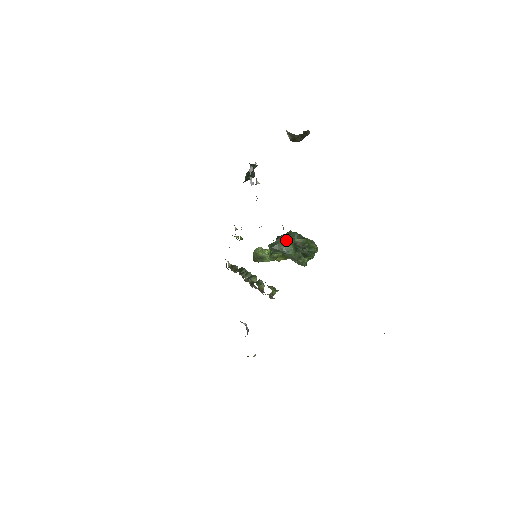
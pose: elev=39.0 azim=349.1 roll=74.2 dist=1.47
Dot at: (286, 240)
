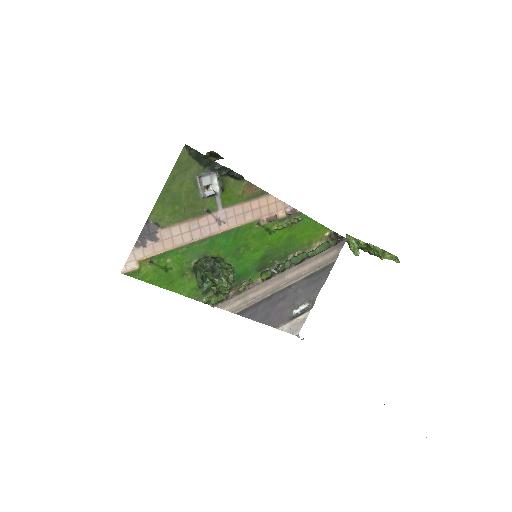
Dot at: (197, 265)
